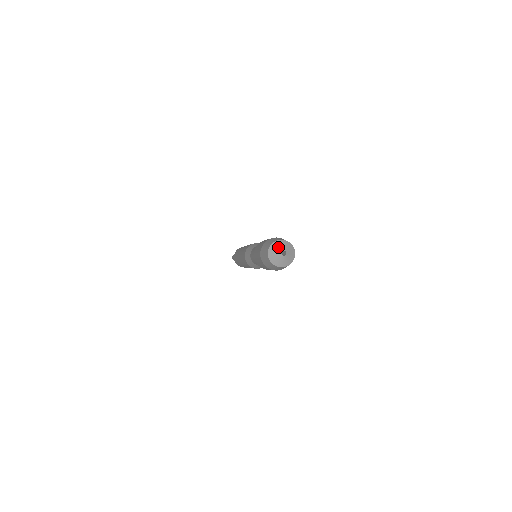
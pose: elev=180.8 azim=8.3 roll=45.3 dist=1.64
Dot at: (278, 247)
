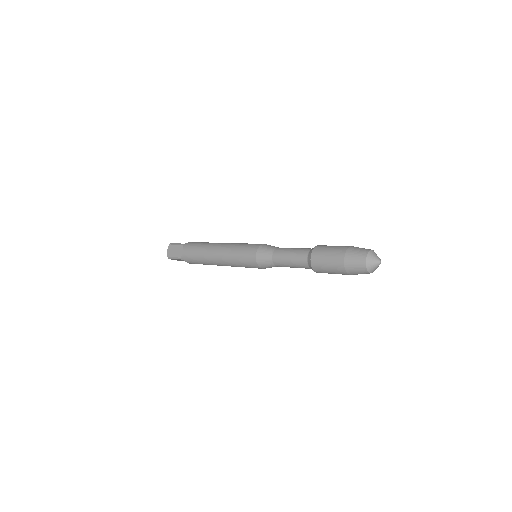
Dot at: (374, 260)
